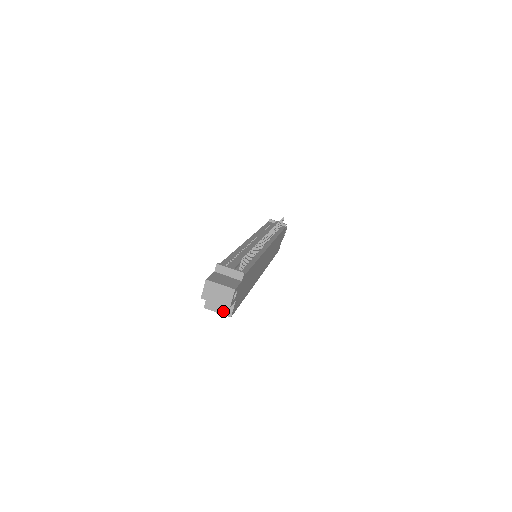
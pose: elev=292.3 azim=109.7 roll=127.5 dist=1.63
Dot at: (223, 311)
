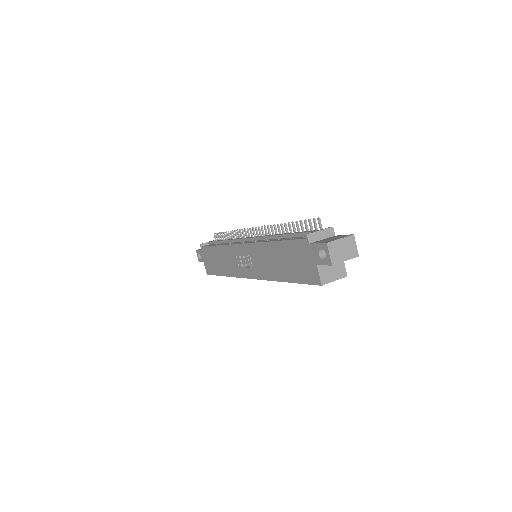
Dot at: (338, 275)
